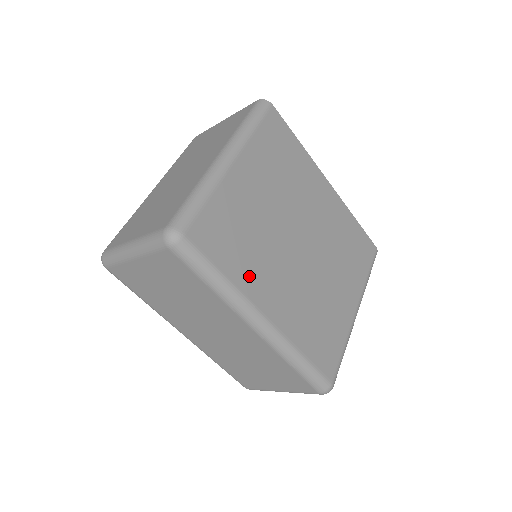
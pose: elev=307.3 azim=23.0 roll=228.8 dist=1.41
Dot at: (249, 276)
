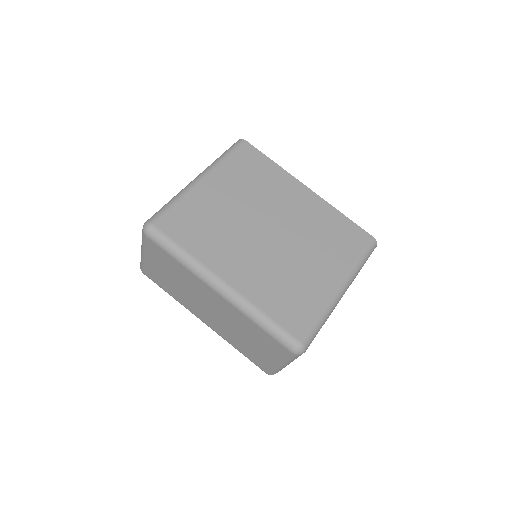
Dot at: (210, 252)
